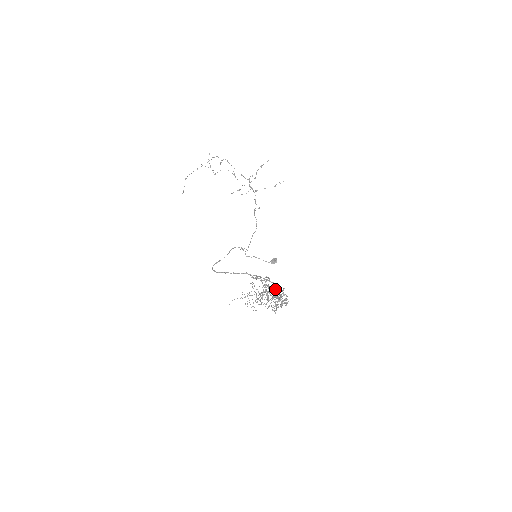
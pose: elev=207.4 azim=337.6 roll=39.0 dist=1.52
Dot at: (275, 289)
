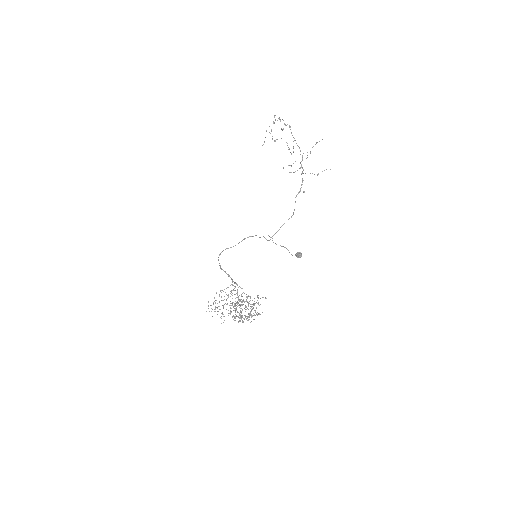
Dot at: occluded
